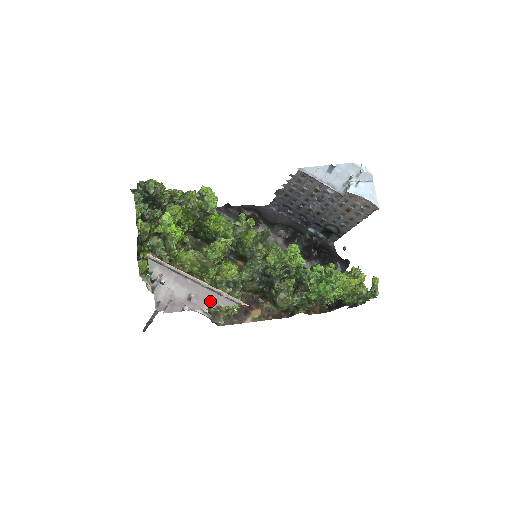
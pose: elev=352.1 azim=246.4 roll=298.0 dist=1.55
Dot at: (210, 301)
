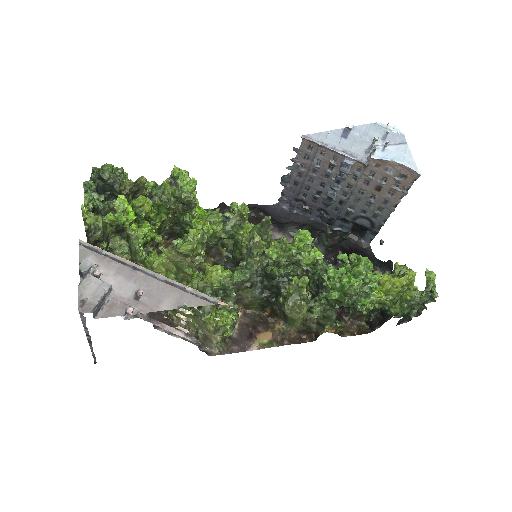
Dot at: (169, 300)
